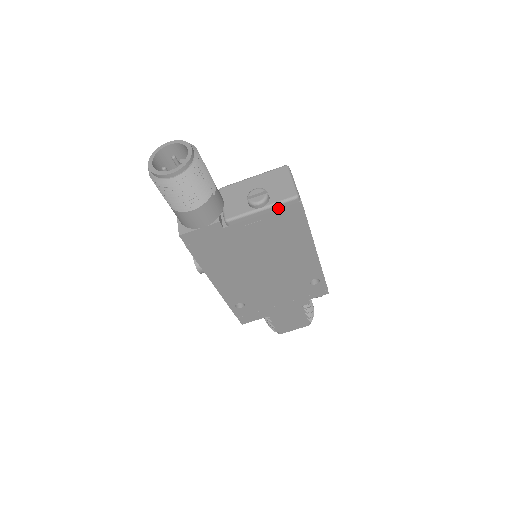
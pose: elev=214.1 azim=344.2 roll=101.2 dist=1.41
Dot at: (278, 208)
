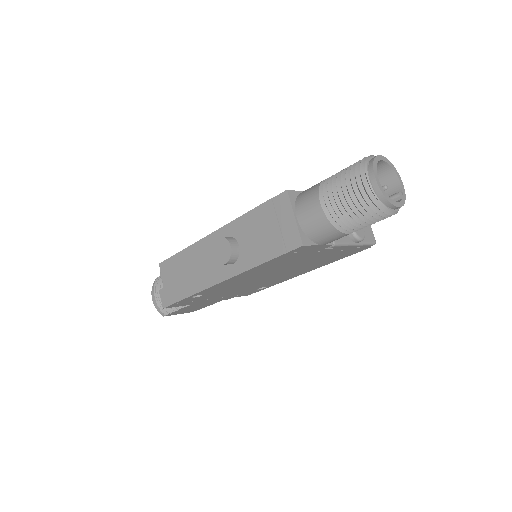
Dot at: (360, 247)
